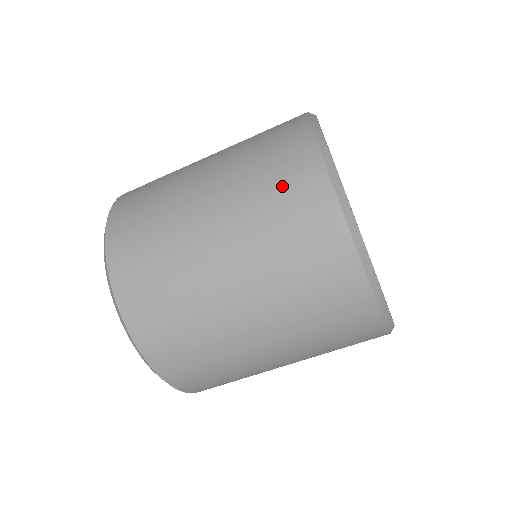
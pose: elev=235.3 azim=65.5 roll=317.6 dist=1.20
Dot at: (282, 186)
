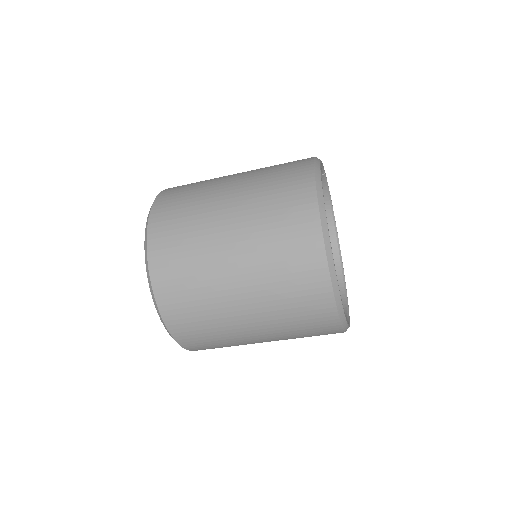
Dot at: (283, 195)
